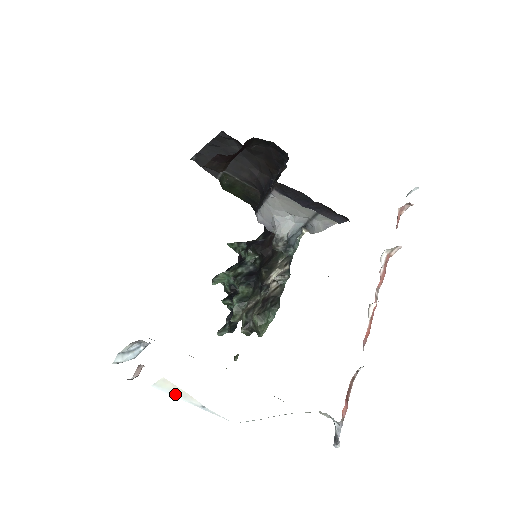
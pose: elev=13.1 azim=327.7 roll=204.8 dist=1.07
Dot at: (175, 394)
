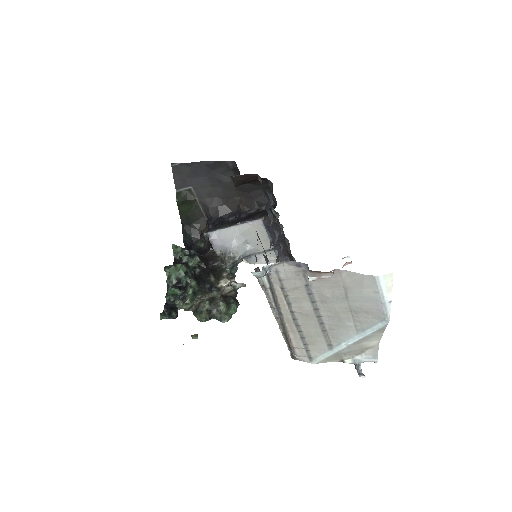
Dot at: (385, 287)
